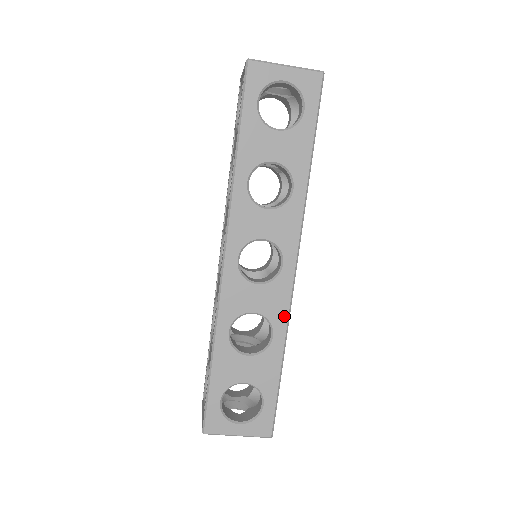
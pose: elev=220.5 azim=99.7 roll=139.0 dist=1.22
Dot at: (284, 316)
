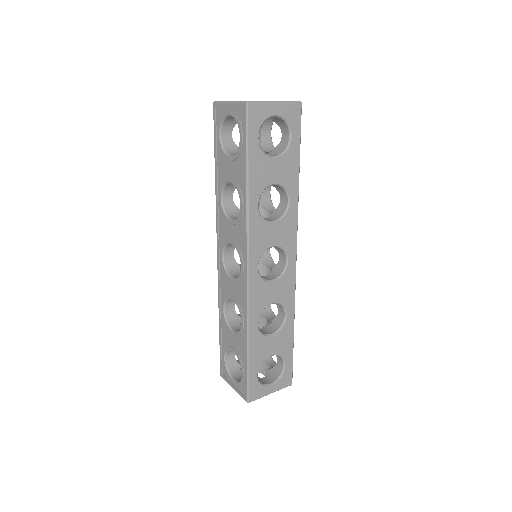
Dot at: (292, 298)
